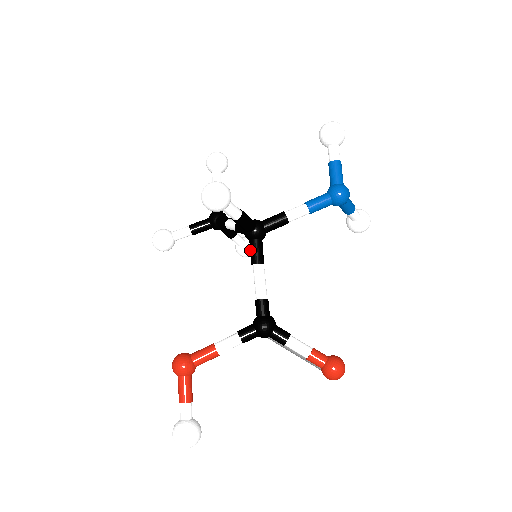
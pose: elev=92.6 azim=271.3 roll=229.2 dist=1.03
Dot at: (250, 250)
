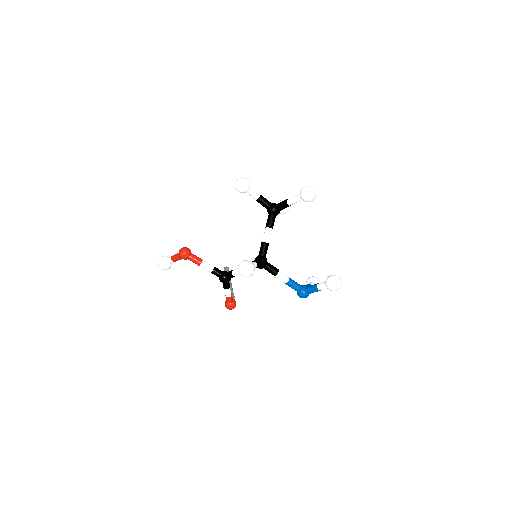
Dot at: occluded
